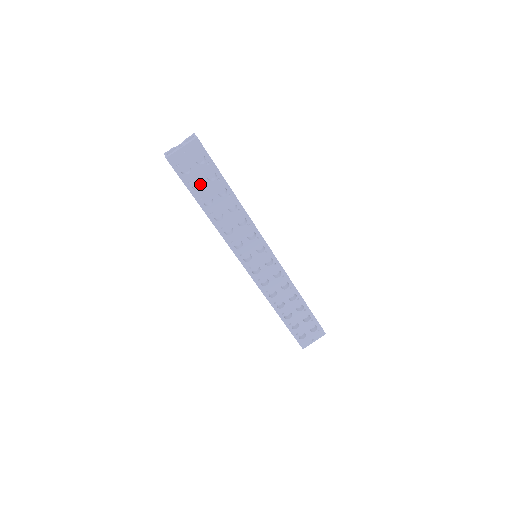
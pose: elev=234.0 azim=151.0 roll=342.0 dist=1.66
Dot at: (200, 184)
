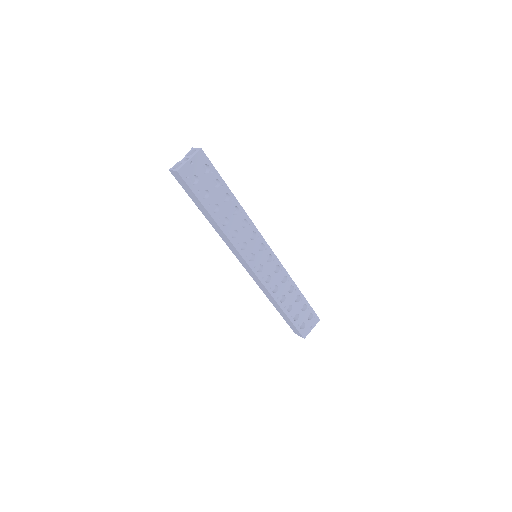
Dot at: (205, 193)
